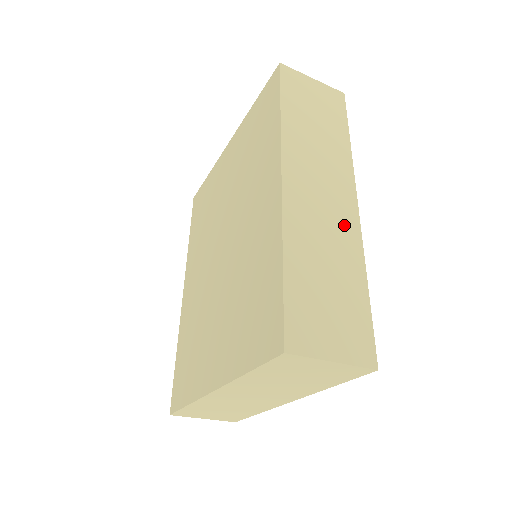
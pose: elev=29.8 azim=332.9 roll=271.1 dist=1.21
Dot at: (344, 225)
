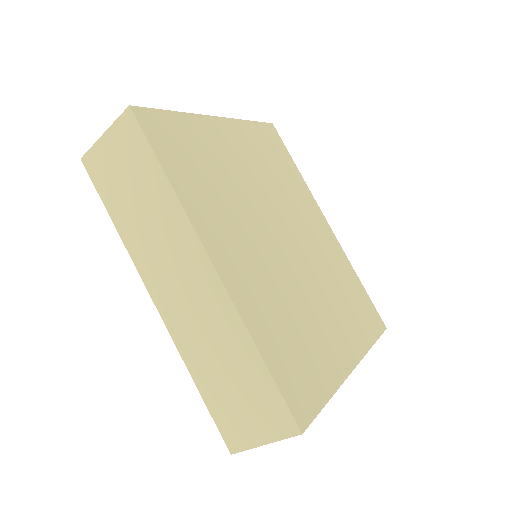
Dot at: (213, 303)
